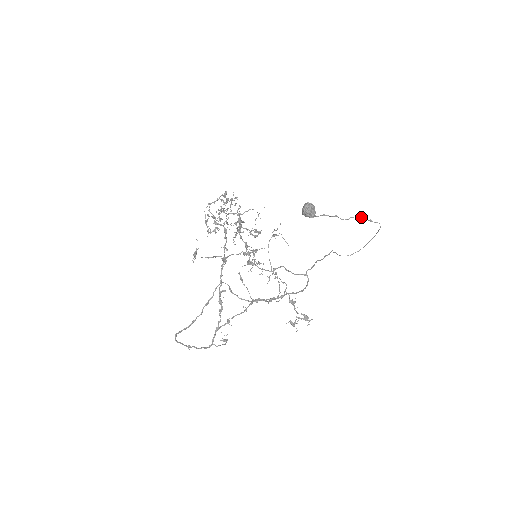
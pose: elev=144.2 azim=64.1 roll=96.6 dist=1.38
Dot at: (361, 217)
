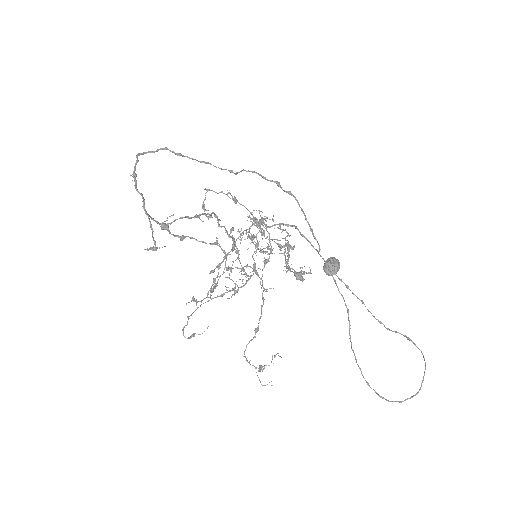
Dot at: (395, 332)
